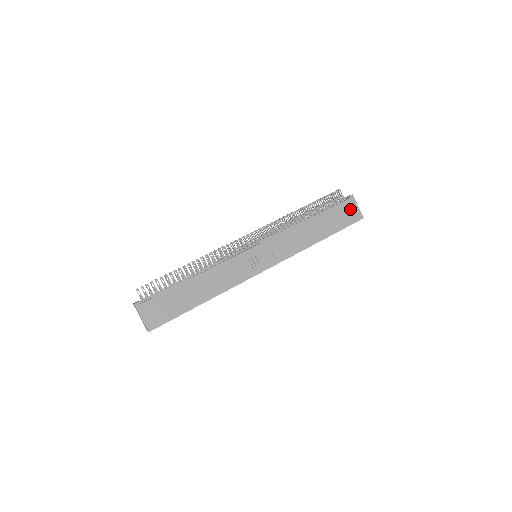
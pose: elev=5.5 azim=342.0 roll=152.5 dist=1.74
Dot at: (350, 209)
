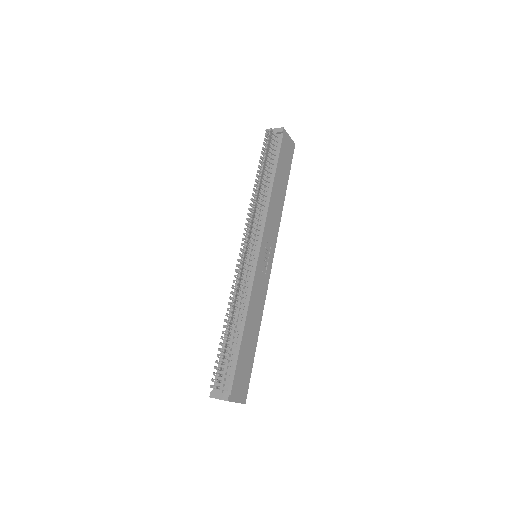
Dot at: (287, 144)
